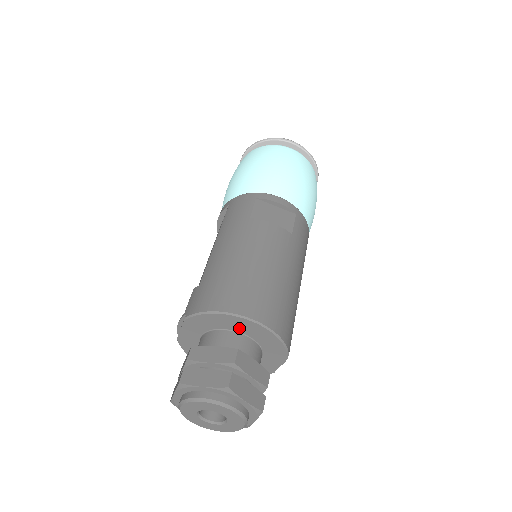
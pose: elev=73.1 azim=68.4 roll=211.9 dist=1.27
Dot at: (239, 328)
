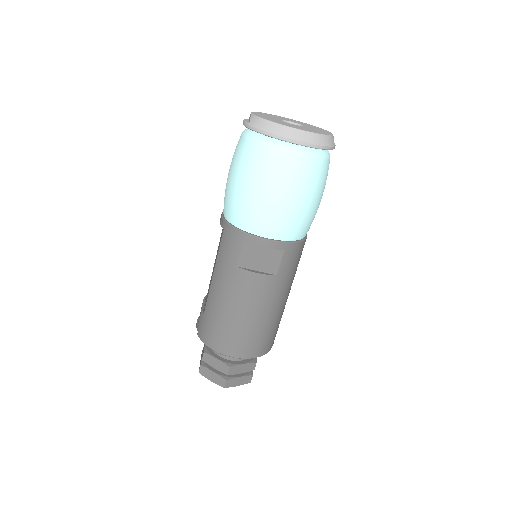
Dot at: occluded
